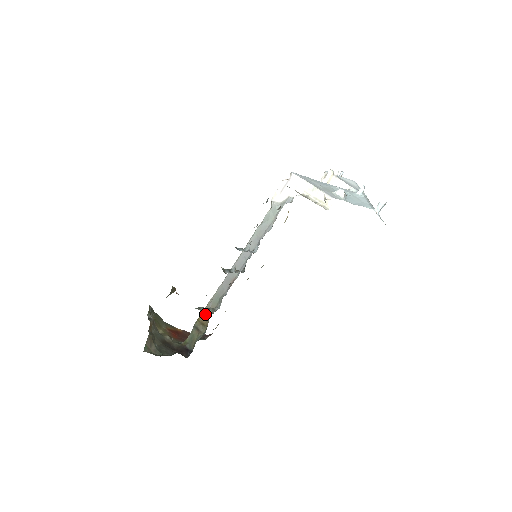
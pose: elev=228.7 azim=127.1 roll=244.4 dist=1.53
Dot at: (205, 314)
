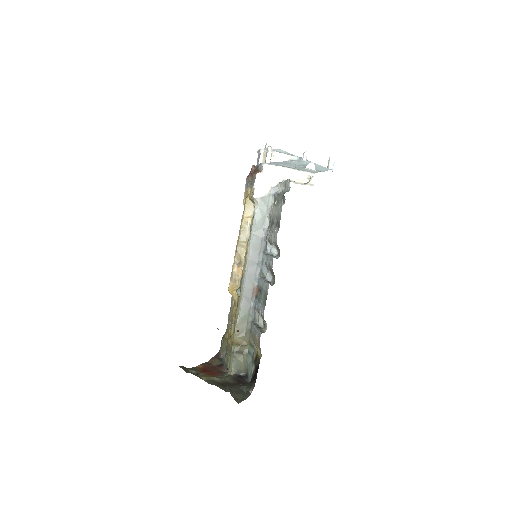
Dot at: (240, 335)
